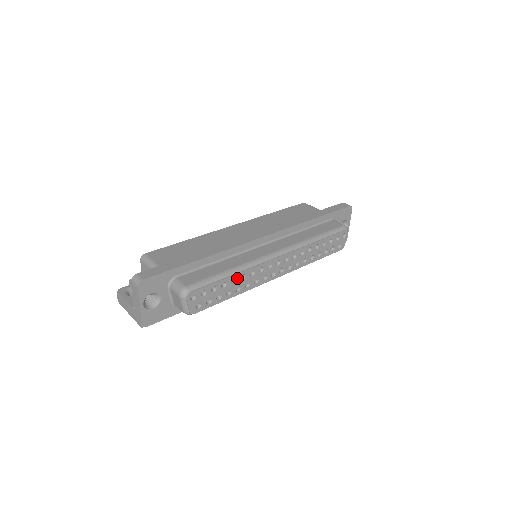
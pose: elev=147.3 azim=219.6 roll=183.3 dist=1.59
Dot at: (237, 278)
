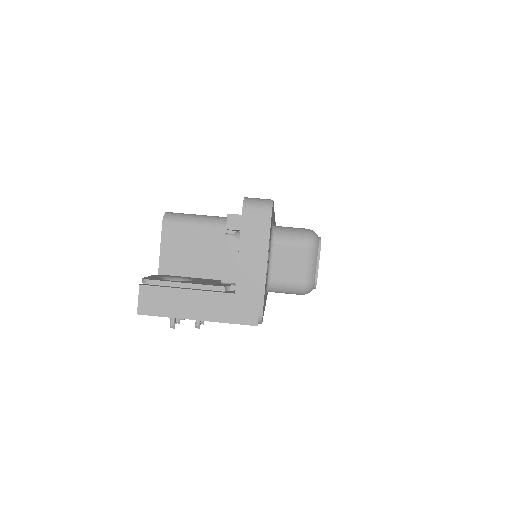
Dot at: occluded
